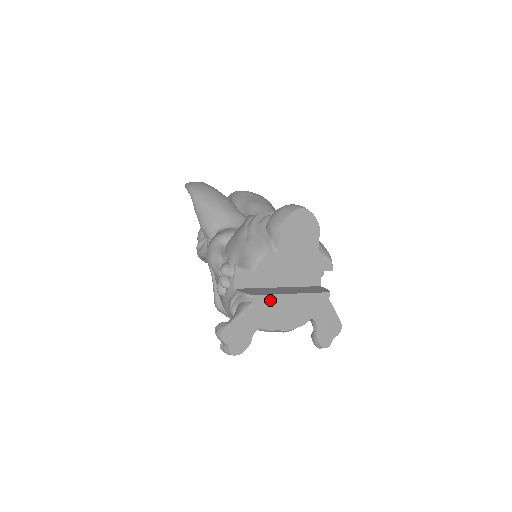
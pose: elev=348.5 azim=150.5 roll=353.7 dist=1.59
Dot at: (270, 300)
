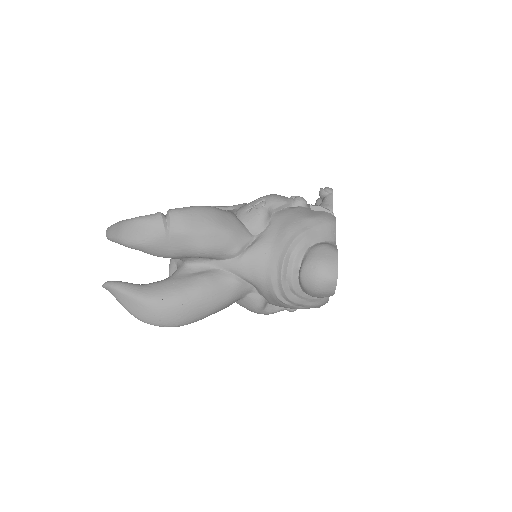
Dot at: occluded
